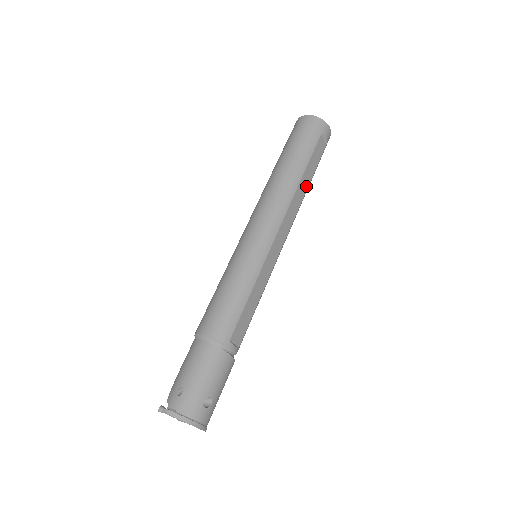
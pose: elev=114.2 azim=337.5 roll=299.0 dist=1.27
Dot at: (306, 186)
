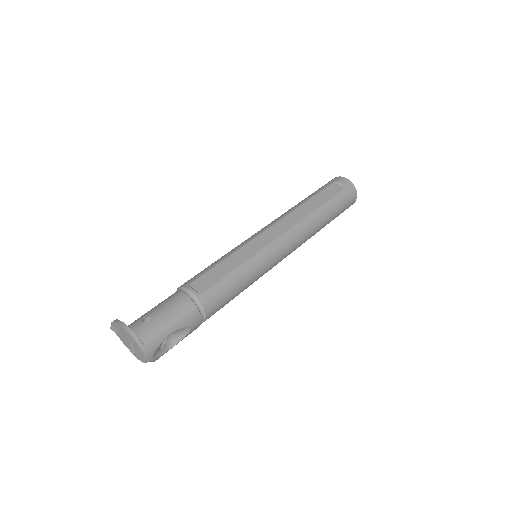
Dot at: (313, 208)
